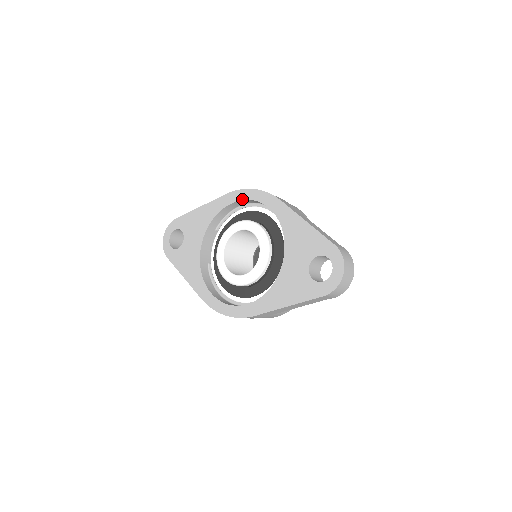
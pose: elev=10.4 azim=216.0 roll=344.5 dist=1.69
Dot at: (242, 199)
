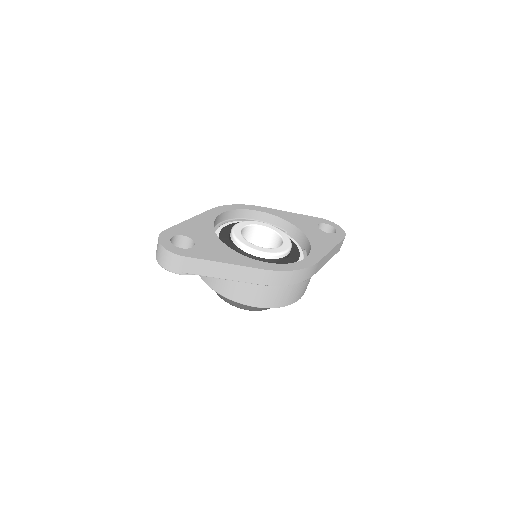
Dot at: (230, 209)
